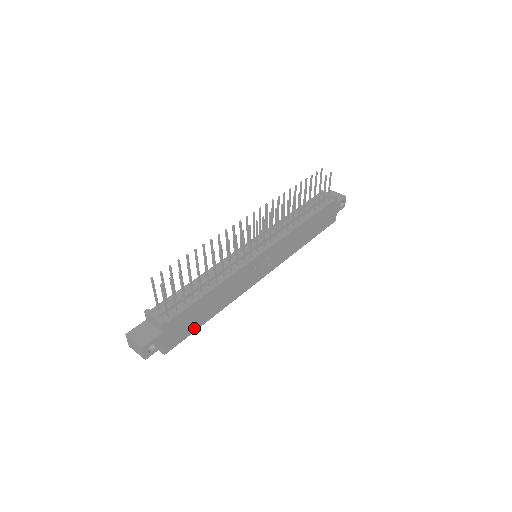
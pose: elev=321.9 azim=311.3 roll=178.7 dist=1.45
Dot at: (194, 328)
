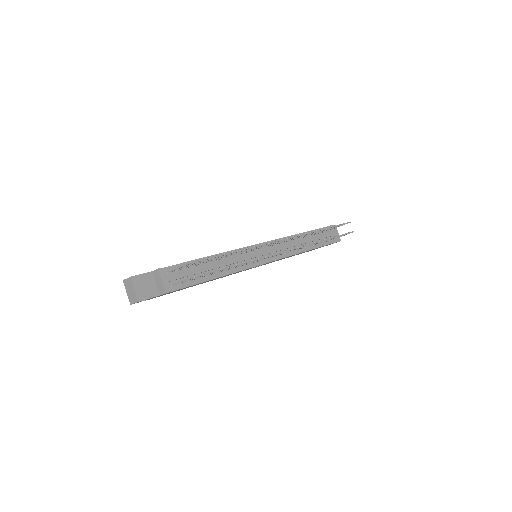
Dot at: occluded
